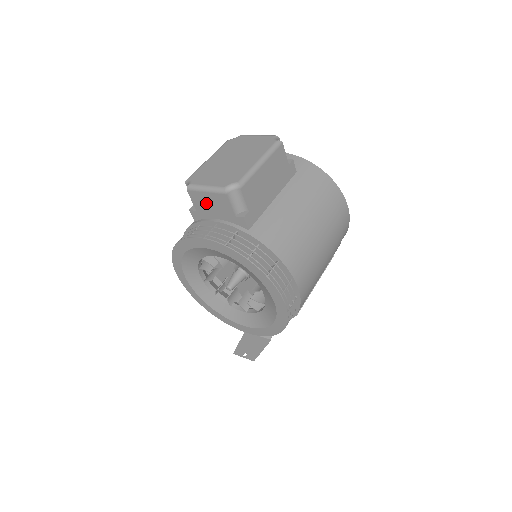
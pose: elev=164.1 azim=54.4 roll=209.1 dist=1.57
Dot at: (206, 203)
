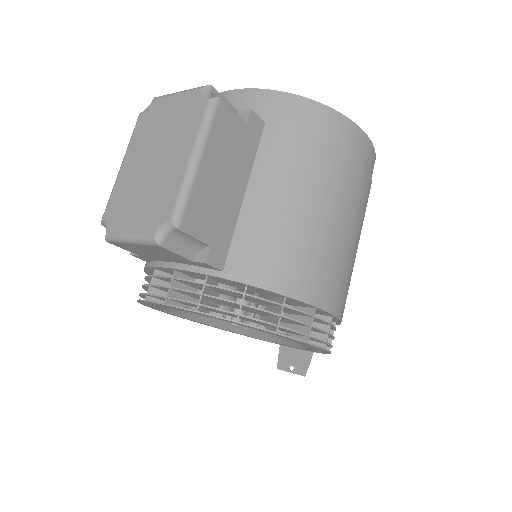
Dot at: (143, 251)
